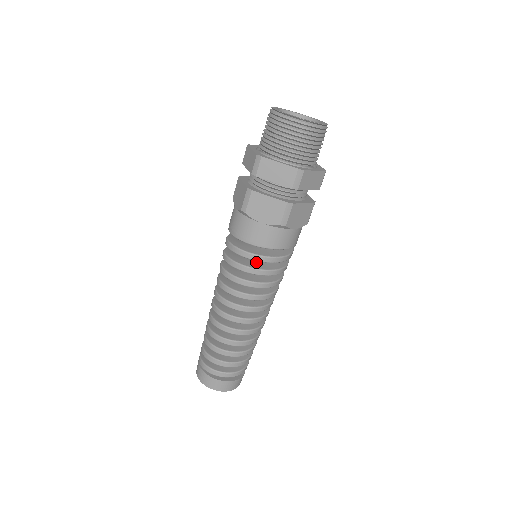
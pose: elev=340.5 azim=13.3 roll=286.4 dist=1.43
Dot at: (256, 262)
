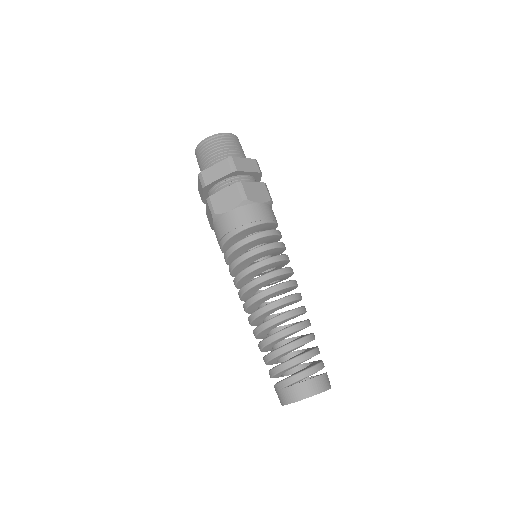
Dot at: occluded
